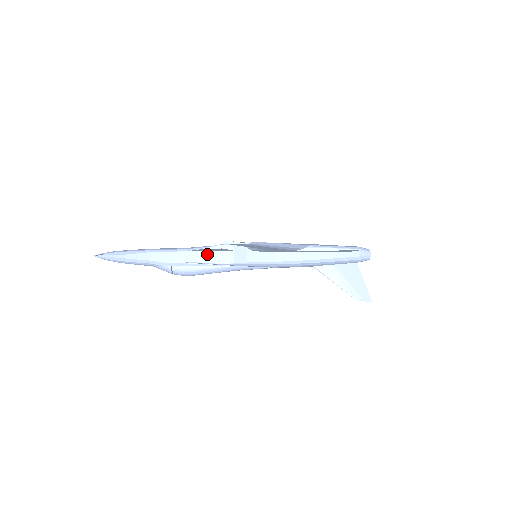
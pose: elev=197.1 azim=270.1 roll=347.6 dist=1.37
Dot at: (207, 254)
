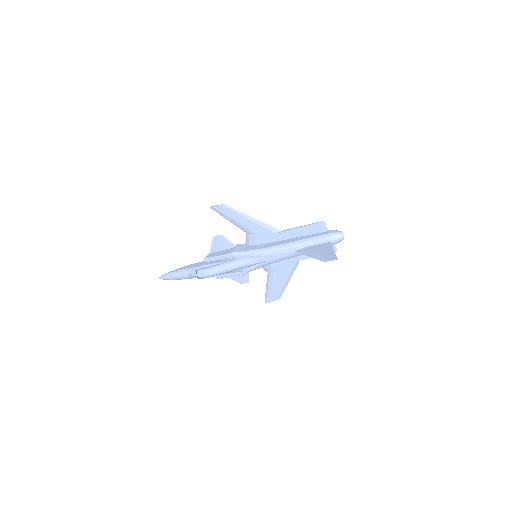
Dot at: (219, 252)
